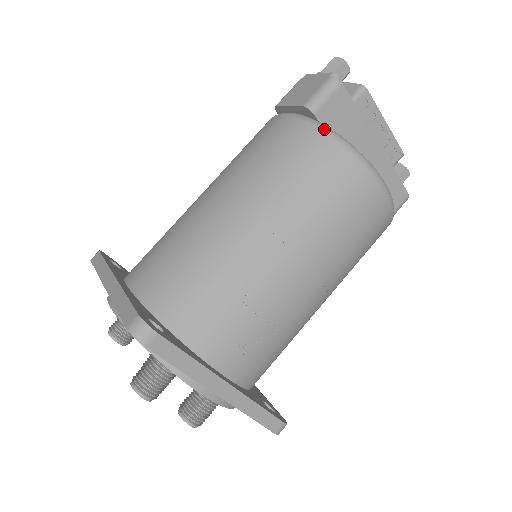
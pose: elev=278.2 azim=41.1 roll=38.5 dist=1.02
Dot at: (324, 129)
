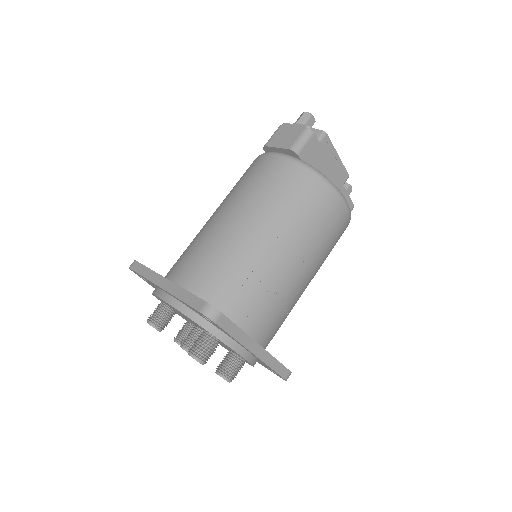
Dot at: (307, 166)
